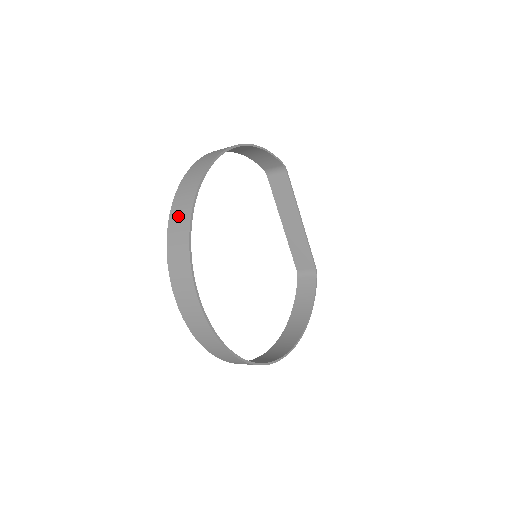
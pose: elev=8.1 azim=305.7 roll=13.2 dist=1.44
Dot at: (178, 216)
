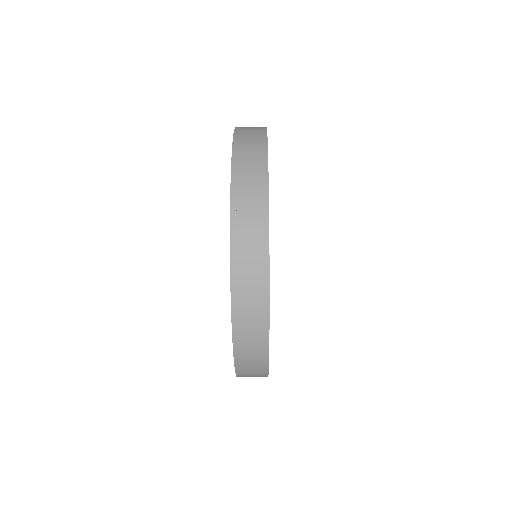
Dot at: (247, 272)
